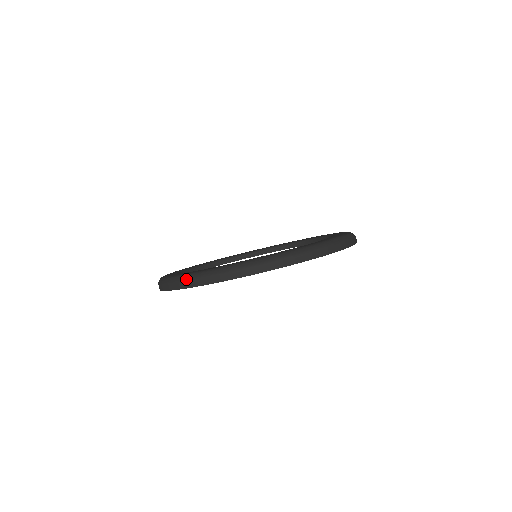
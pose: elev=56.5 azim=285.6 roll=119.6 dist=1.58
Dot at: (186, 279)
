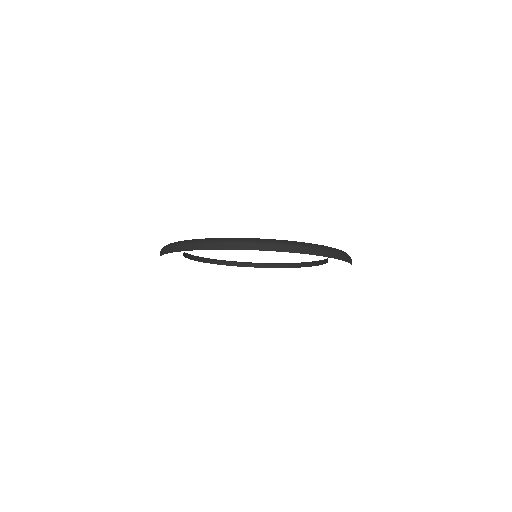
Dot at: (215, 241)
